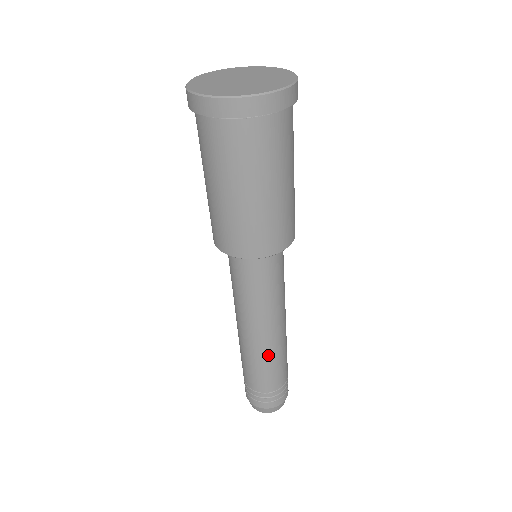
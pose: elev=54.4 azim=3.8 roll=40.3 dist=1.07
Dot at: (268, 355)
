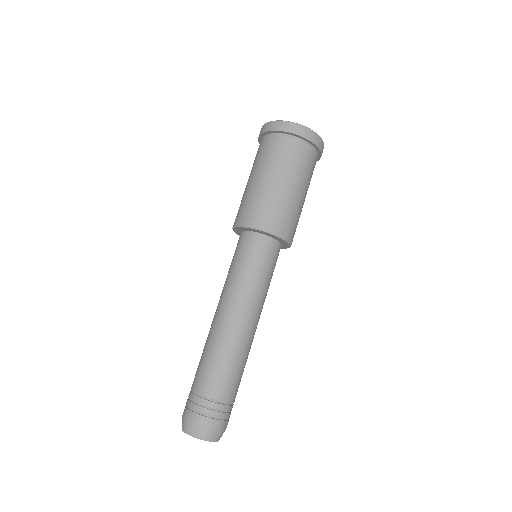
Dot at: (238, 348)
